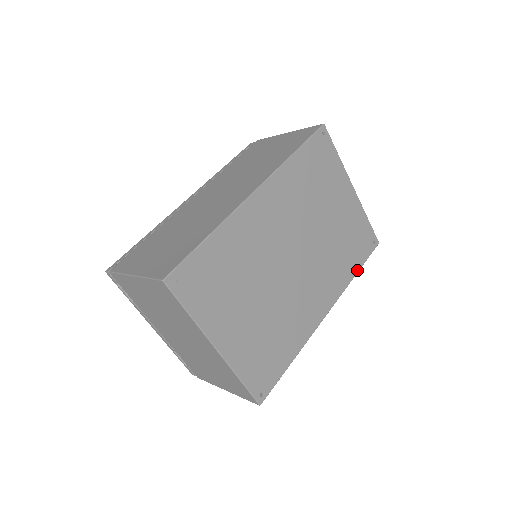
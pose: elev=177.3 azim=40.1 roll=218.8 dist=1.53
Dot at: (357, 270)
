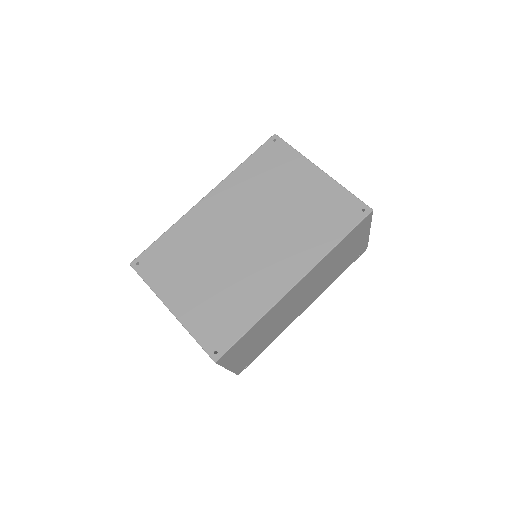
Dot at: (339, 240)
